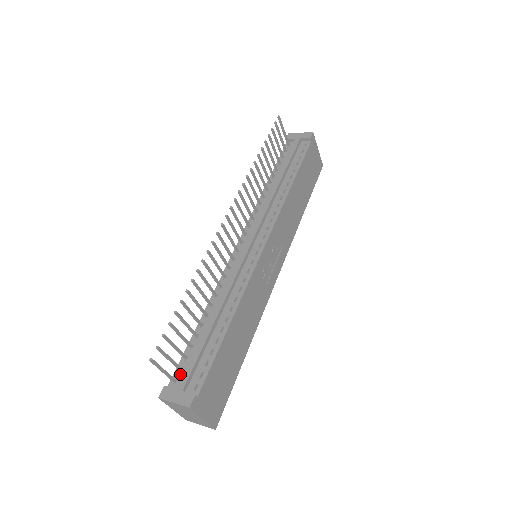
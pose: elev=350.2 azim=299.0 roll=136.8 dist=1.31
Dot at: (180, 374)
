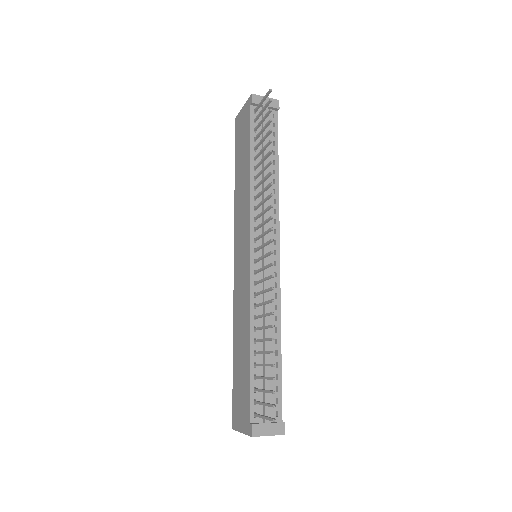
Dot at: (257, 407)
